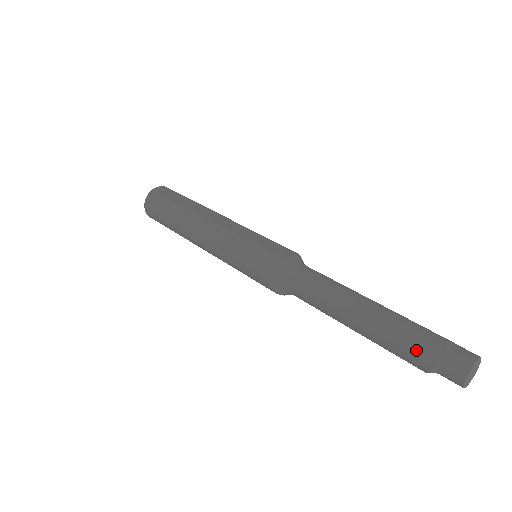
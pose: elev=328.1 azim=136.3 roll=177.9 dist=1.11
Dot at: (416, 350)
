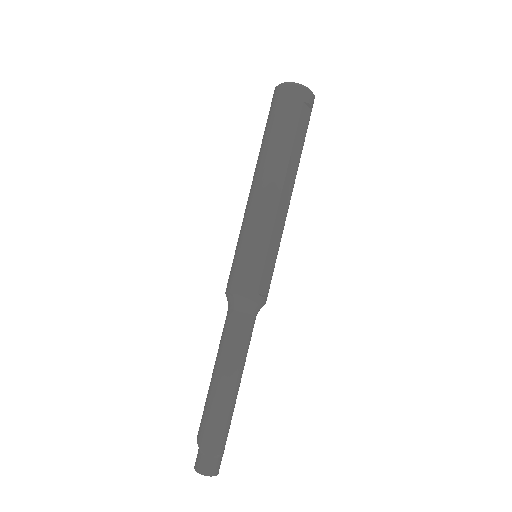
Dot at: (210, 436)
